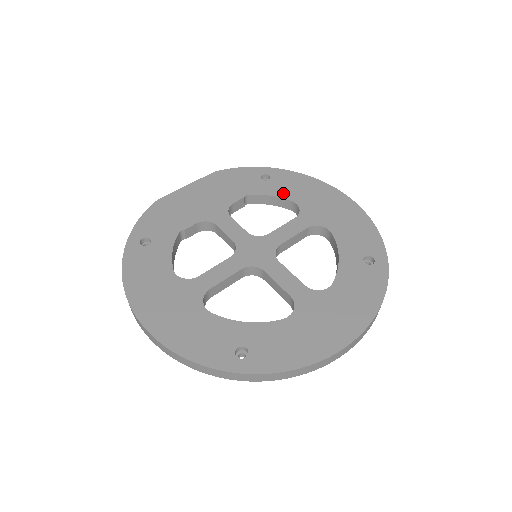
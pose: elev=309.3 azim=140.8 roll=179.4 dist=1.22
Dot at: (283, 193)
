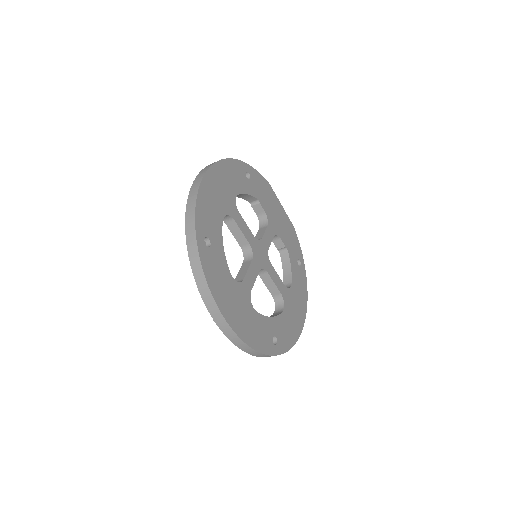
Dot at: (294, 276)
